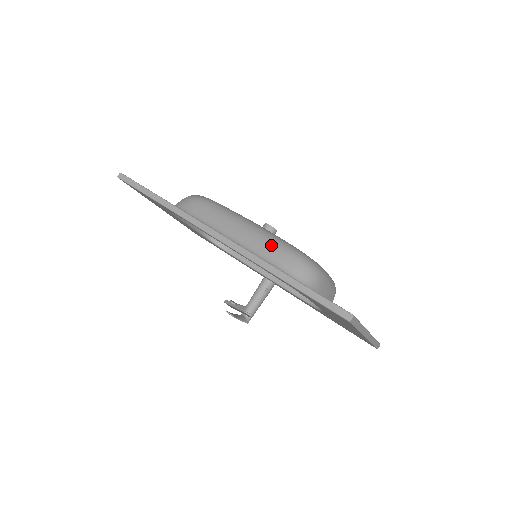
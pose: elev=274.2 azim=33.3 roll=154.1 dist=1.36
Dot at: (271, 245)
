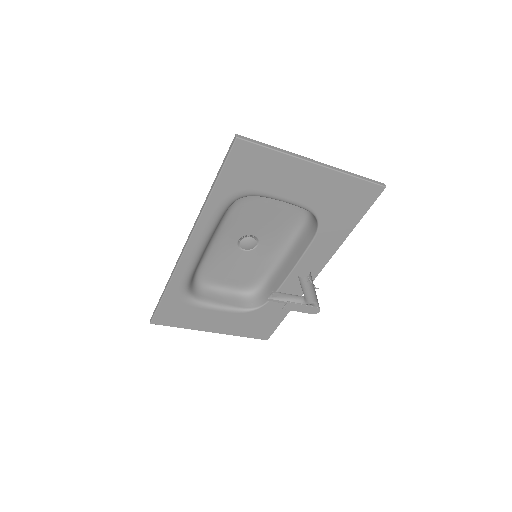
Dot at: occluded
